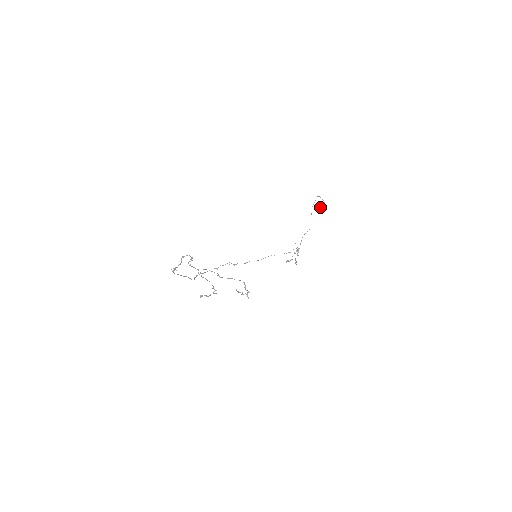
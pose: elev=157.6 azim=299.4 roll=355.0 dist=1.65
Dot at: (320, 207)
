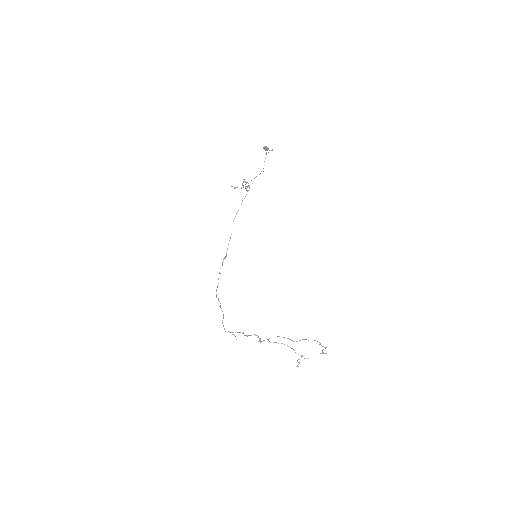
Dot at: (264, 149)
